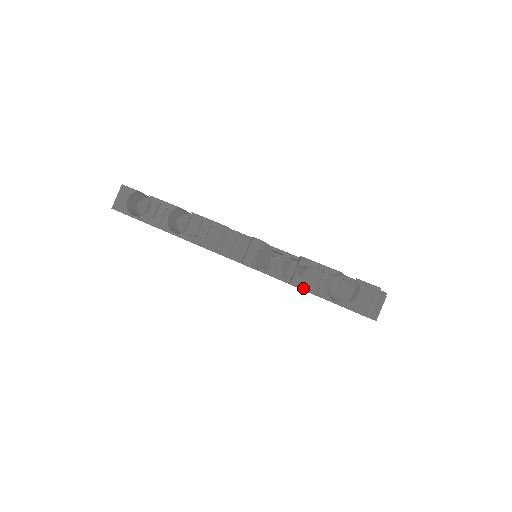
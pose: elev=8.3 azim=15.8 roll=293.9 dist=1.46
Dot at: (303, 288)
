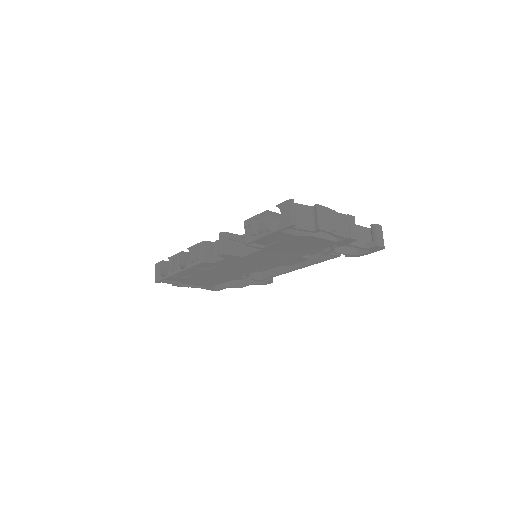
Dot at: (252, 240)
